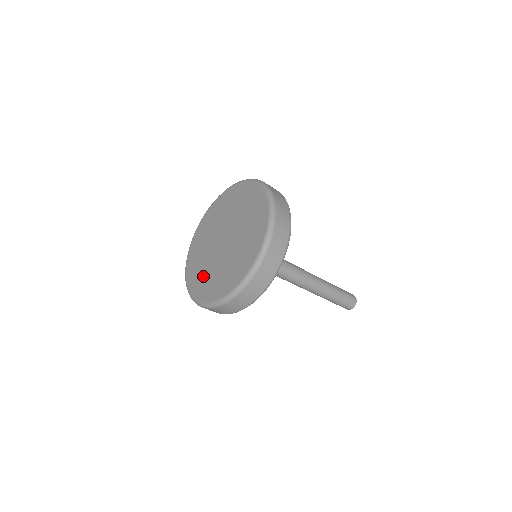
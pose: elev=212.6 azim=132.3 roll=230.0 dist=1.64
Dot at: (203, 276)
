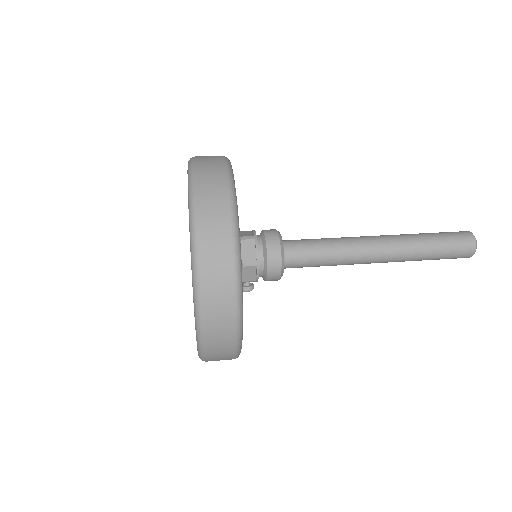
Dot at: occluded
